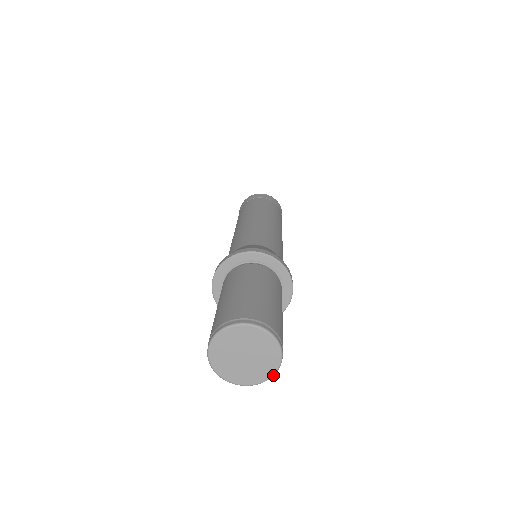
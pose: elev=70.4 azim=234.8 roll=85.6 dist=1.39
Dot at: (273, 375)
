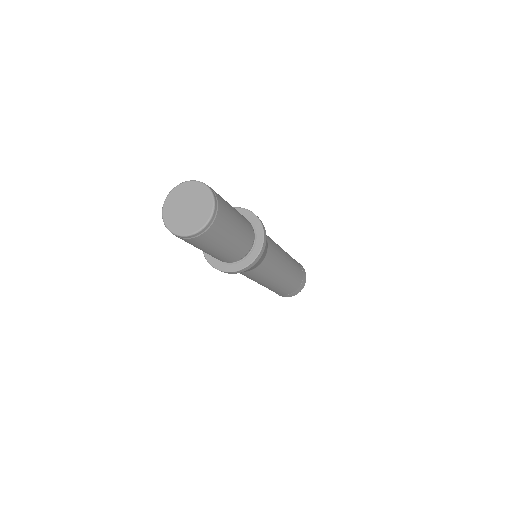
Dot at: (207, 223)
